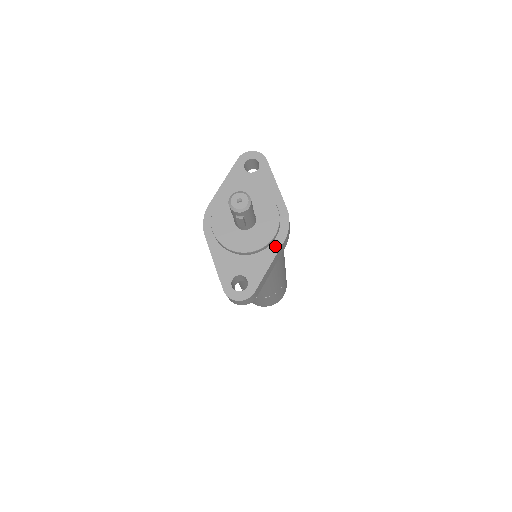
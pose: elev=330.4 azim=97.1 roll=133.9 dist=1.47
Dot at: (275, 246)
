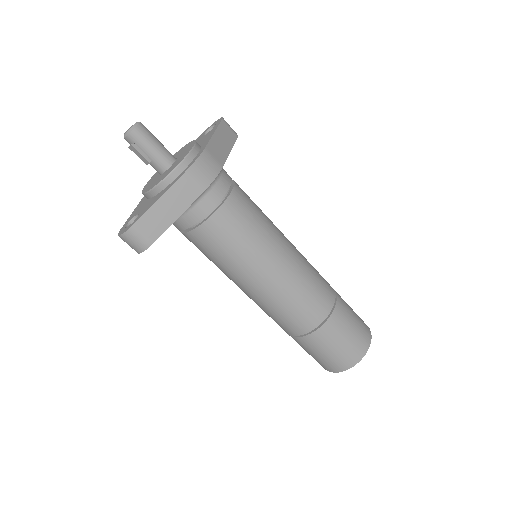
Dot at: (174, 181)
